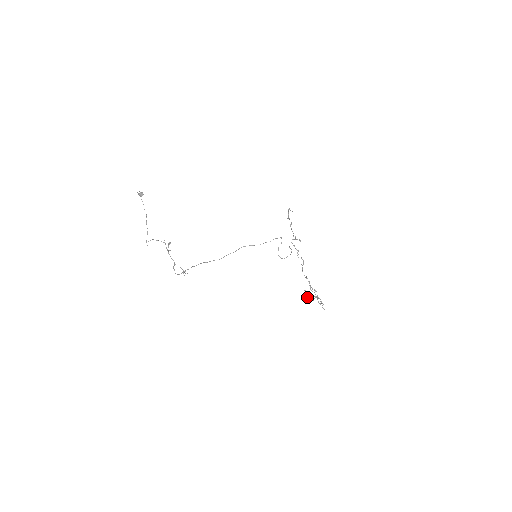
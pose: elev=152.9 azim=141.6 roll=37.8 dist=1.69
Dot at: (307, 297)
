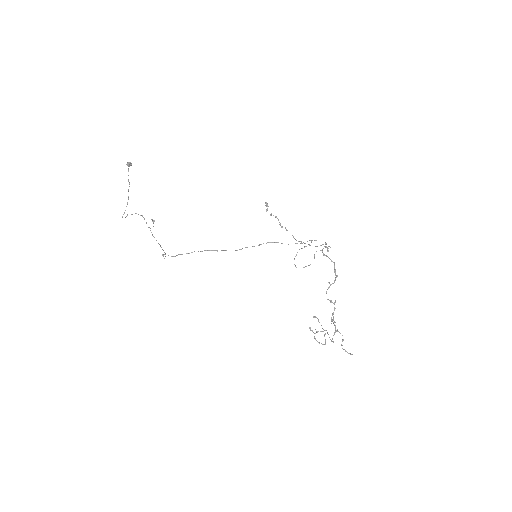
Dot at: occluded
